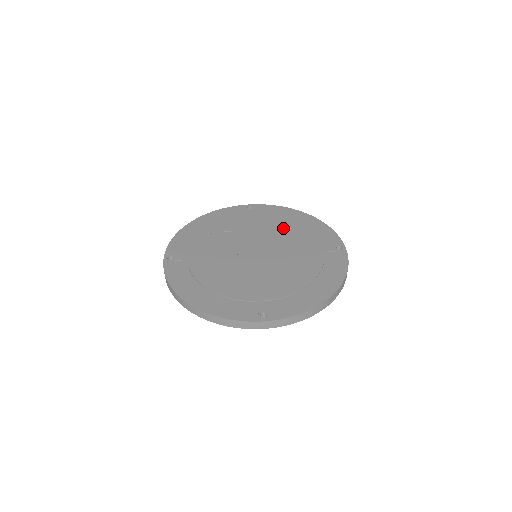
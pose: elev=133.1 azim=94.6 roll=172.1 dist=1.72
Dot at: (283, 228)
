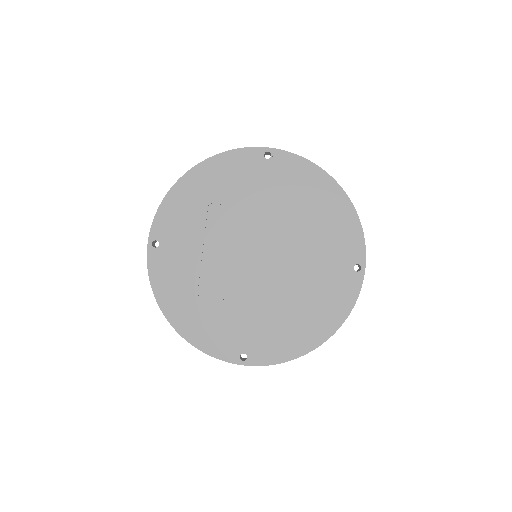
Dot at: (300, 214)
